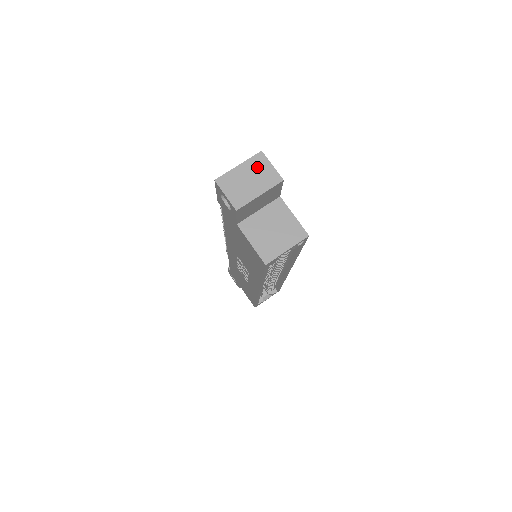
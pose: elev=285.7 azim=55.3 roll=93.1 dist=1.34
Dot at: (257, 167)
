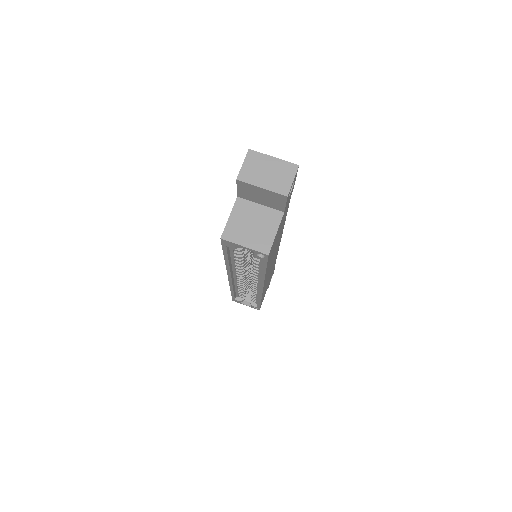
Dot at: (283, 171)
